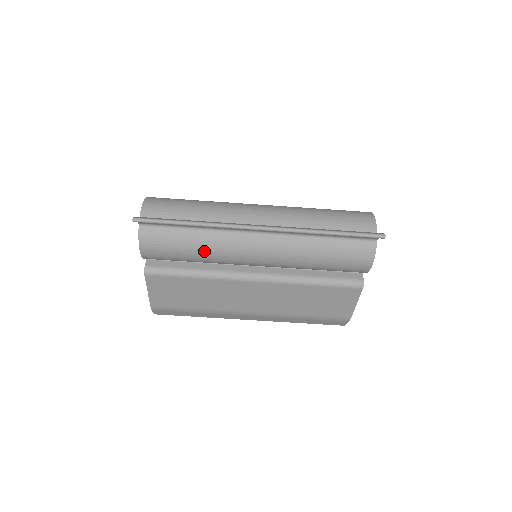
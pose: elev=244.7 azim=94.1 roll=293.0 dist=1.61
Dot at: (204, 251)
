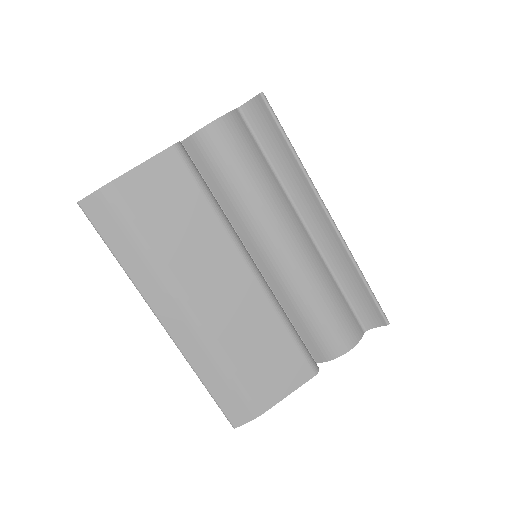
Dot at: (260, 187)
